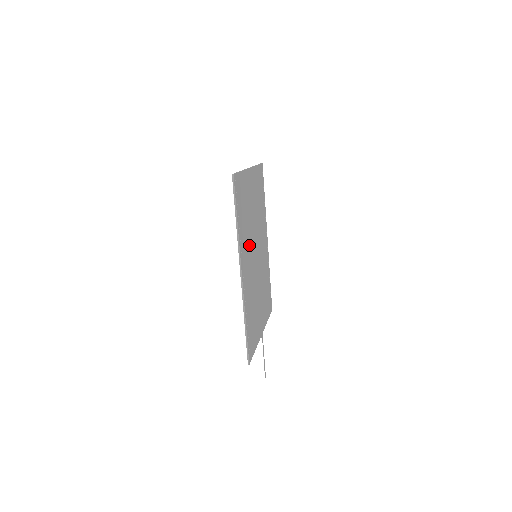
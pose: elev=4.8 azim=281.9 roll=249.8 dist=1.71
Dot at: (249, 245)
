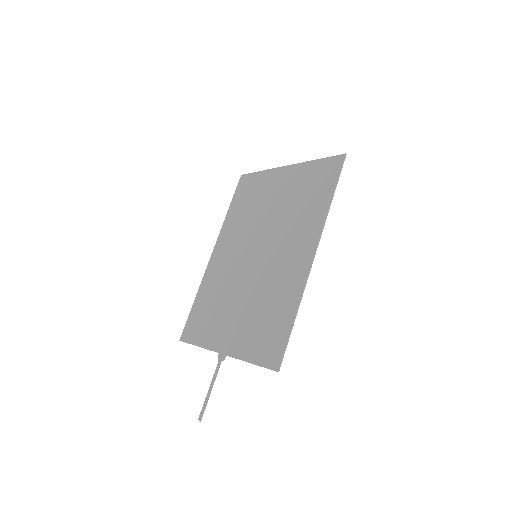
Dot at: (286, 236)
